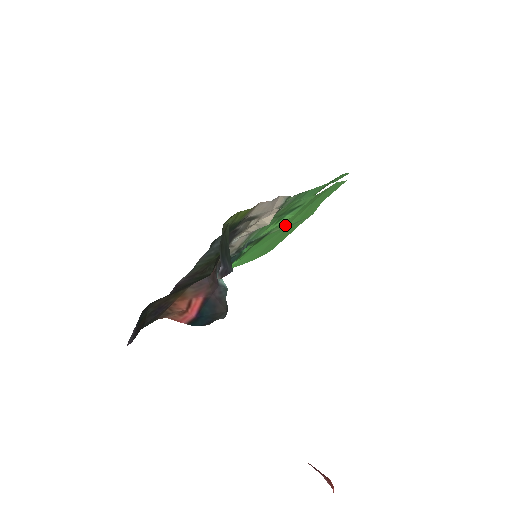
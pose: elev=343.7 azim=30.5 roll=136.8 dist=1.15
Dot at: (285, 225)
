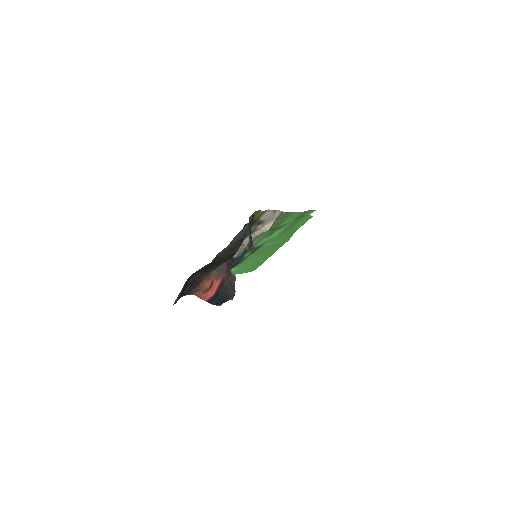
Dot at: (272, 242)
